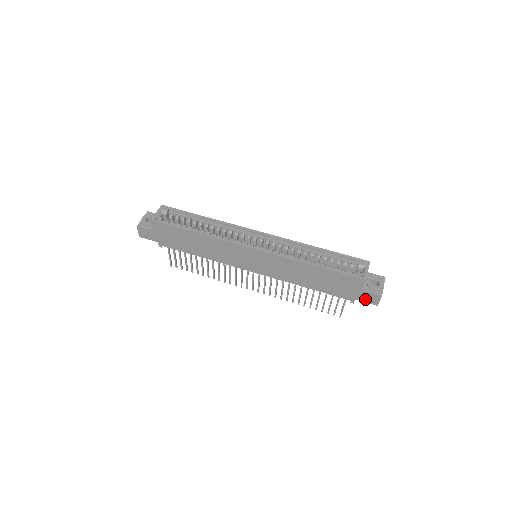
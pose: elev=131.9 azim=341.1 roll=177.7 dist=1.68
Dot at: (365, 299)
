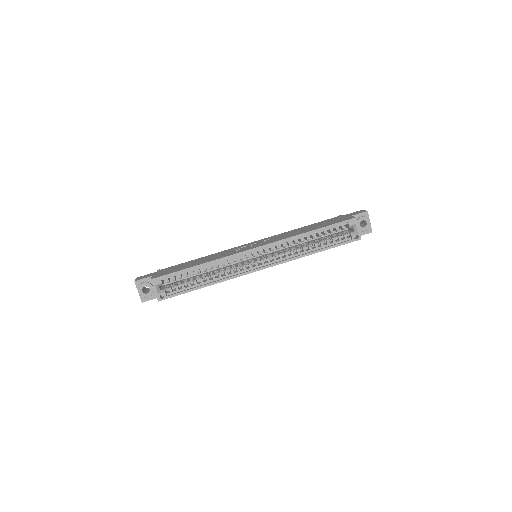
Dot at: occluded
